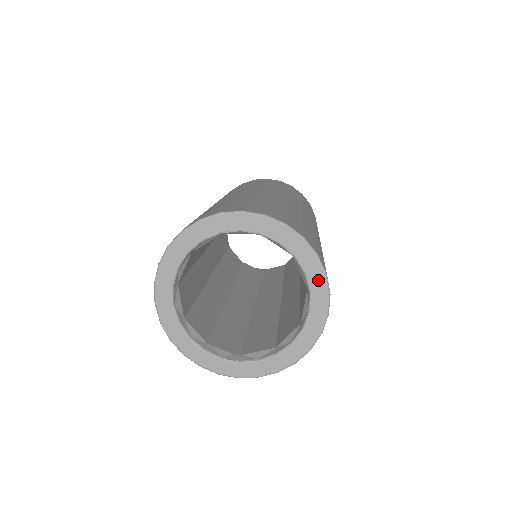
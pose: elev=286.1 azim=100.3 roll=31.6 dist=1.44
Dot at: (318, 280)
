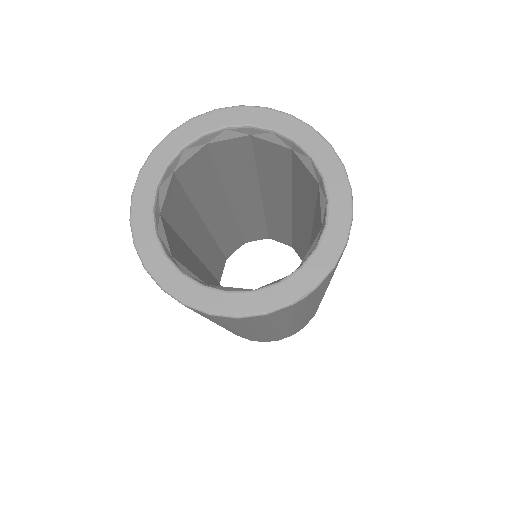
Dot at: (289, 124)
